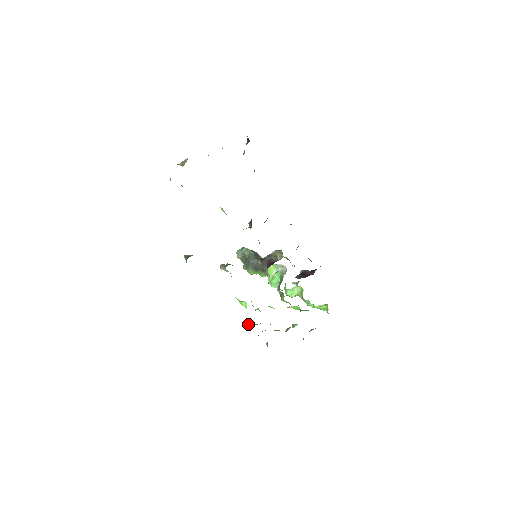
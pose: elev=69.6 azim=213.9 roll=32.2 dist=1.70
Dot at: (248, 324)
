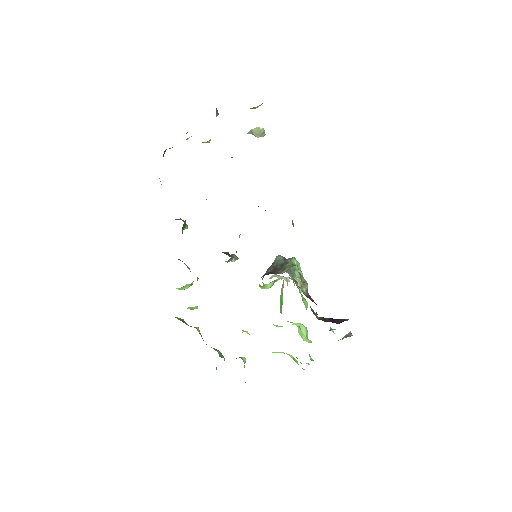
Dot at: (178, 318)
